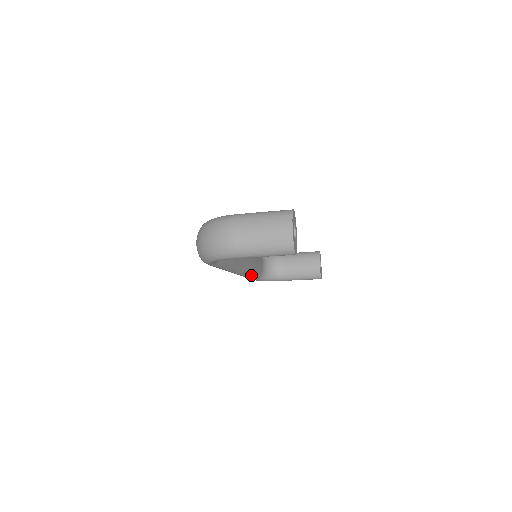
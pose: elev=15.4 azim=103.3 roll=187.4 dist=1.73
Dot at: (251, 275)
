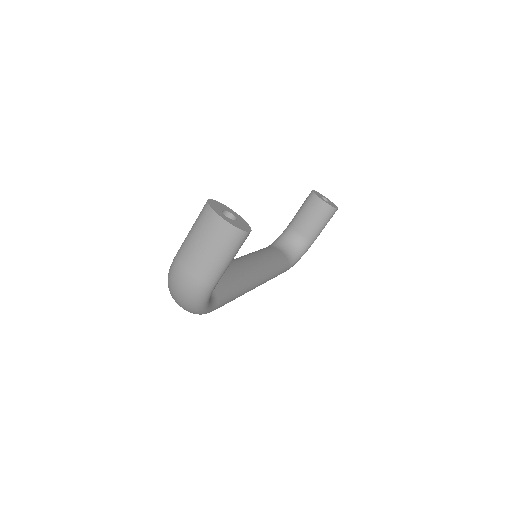
Dot at: (277, 271)
